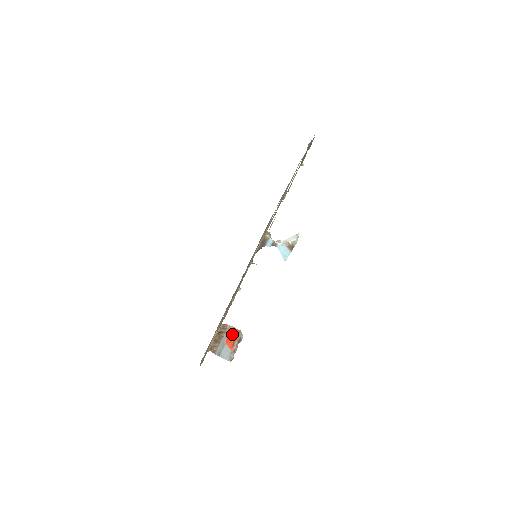
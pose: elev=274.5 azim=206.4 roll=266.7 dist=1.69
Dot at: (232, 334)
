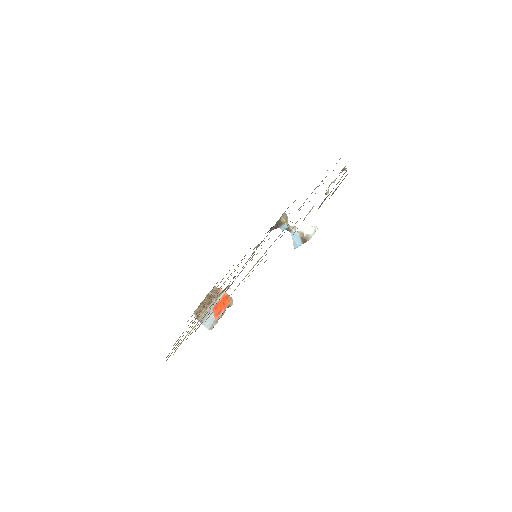
Dot at: (222, 301)
